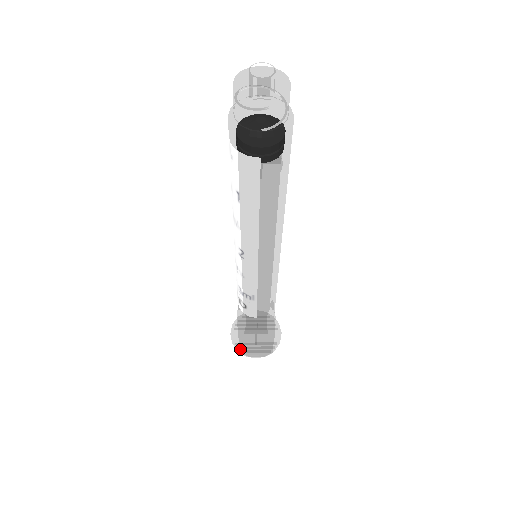
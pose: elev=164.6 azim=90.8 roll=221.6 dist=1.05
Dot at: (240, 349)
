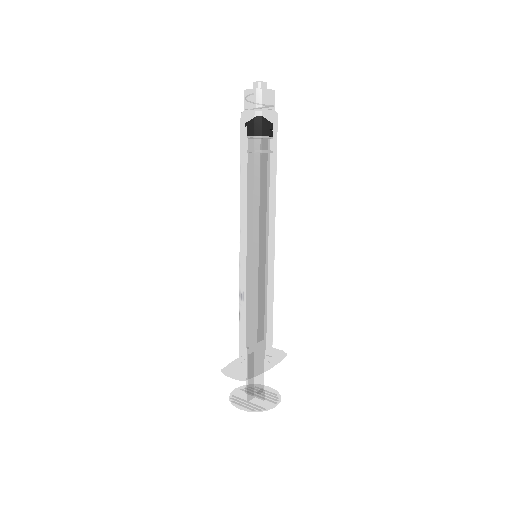
Dot at: (232, 398)
